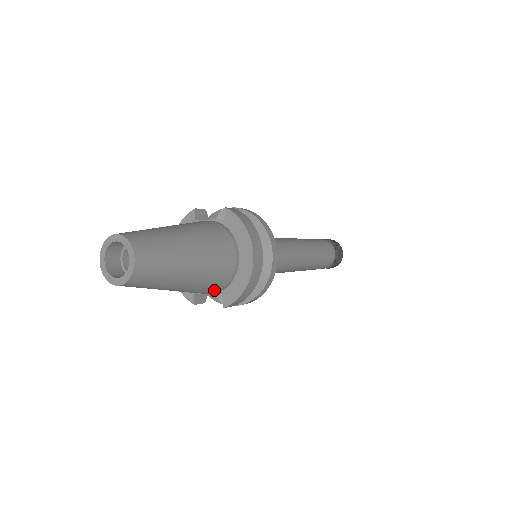
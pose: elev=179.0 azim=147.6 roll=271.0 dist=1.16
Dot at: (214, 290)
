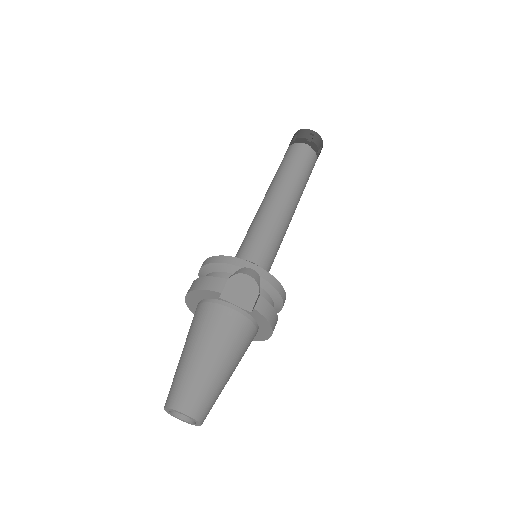
Dot at: occluded
